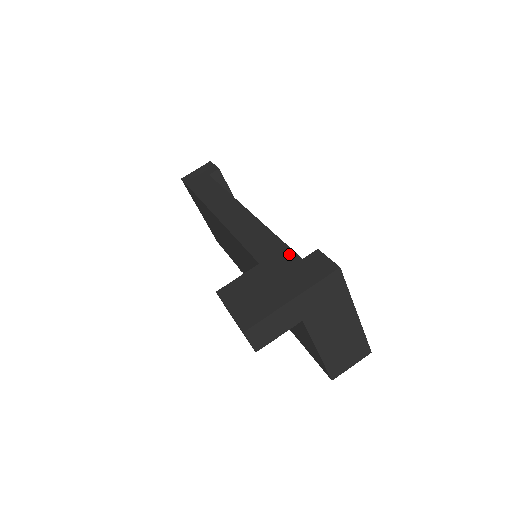
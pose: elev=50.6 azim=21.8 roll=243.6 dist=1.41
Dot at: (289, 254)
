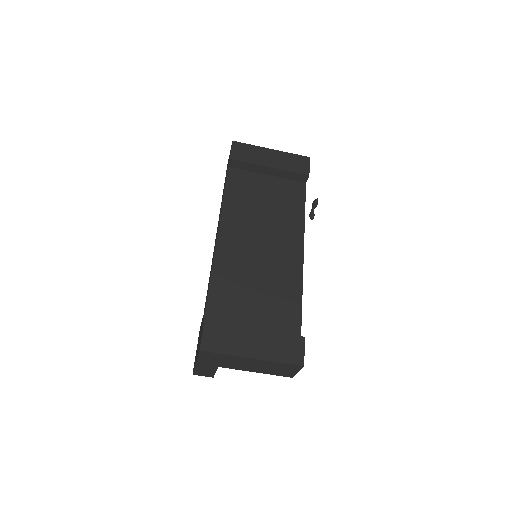
Dot at: (204, 316)
